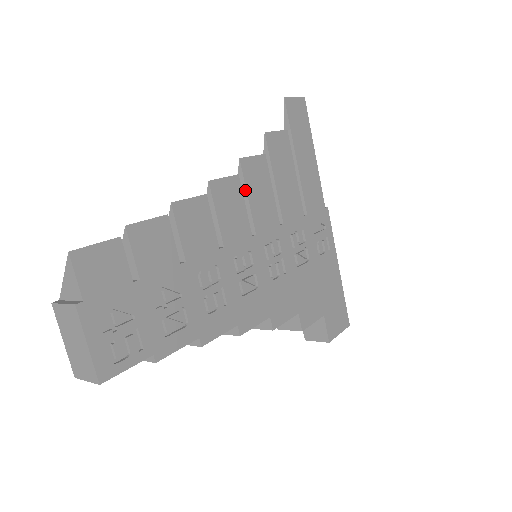
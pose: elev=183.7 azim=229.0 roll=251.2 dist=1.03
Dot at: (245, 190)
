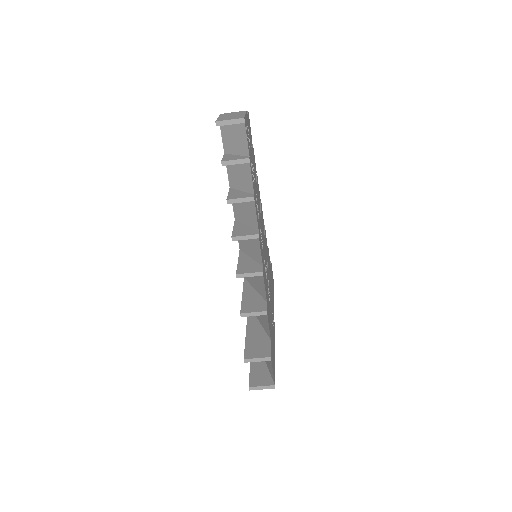
Dot at: (264, 232)
